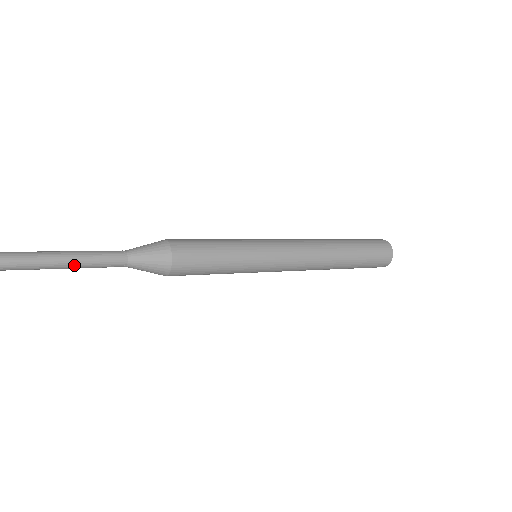
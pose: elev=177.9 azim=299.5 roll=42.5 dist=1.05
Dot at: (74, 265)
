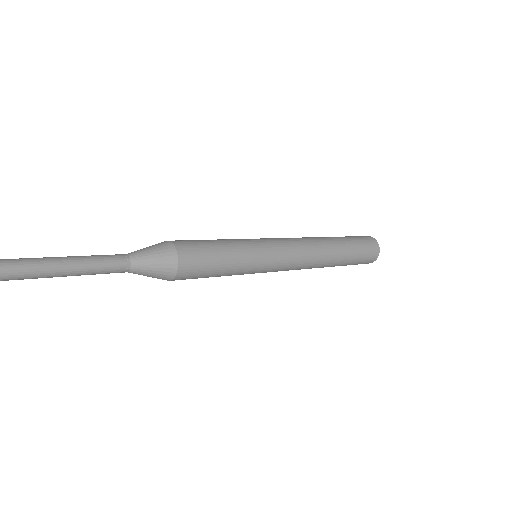
Dot at: occluded
